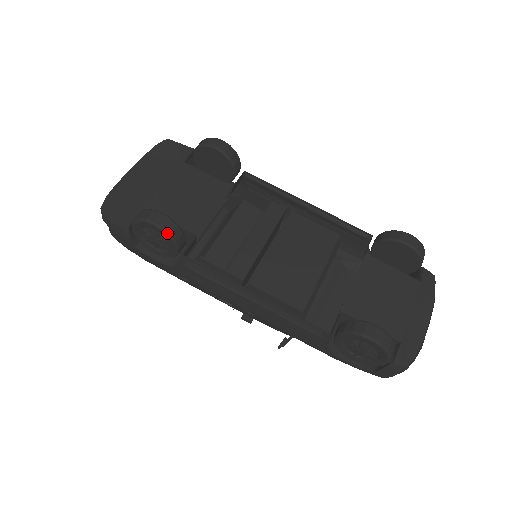
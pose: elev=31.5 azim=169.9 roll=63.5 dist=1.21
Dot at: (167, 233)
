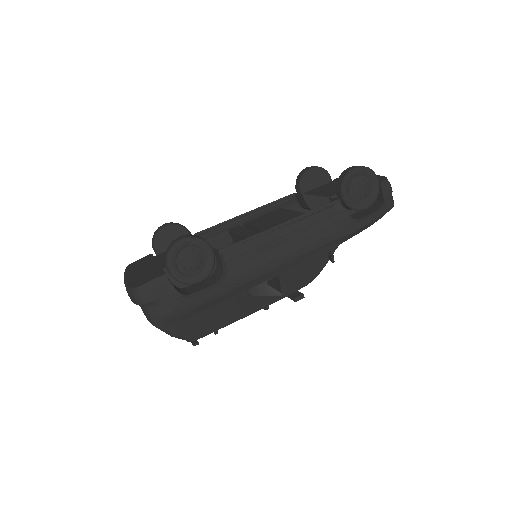
Dot at: (196, 237)
